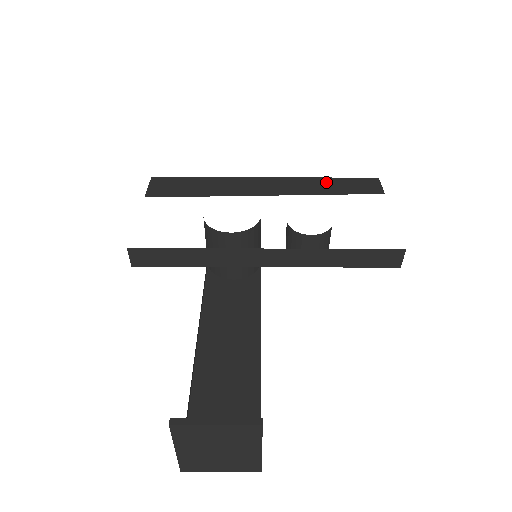
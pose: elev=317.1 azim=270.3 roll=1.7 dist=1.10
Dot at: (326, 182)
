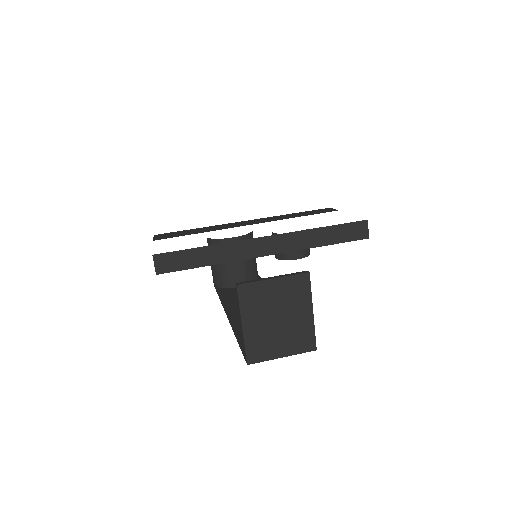
Dot at: (293, 214)
